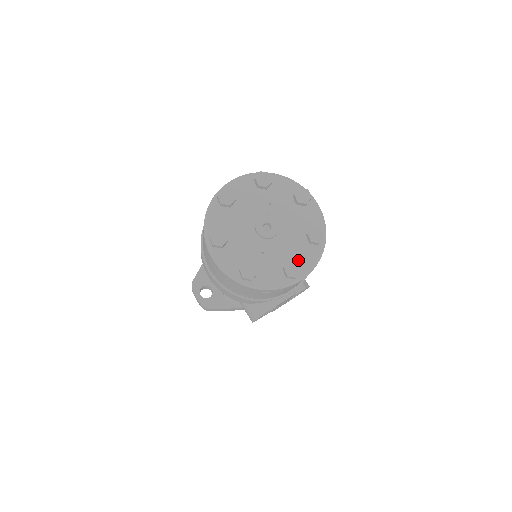
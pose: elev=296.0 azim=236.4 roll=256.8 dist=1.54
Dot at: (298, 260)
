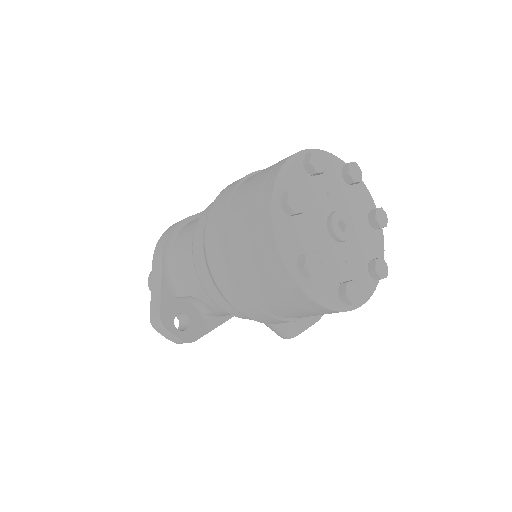
Dot at: (373, 254)
